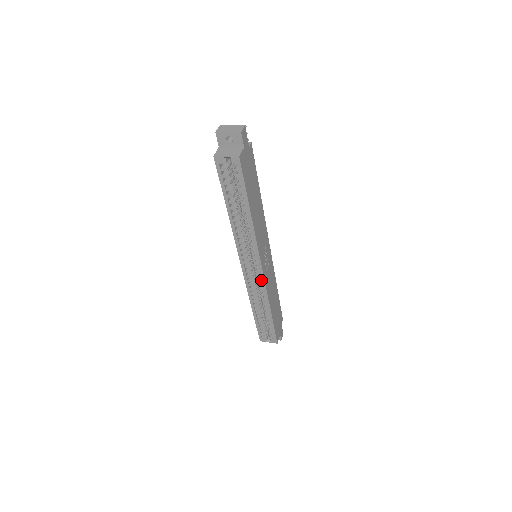
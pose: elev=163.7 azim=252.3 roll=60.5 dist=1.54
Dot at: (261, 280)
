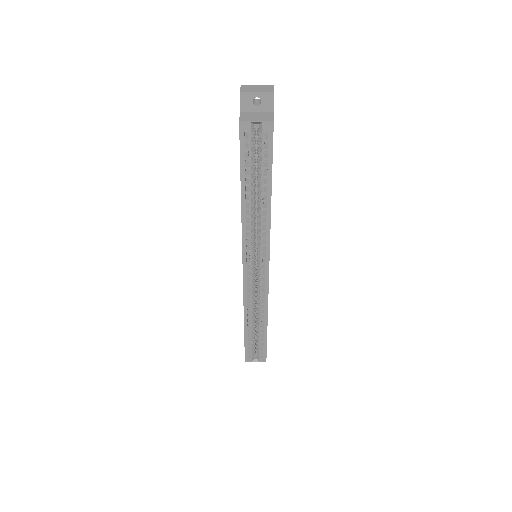
Dot at: (263, 284)
